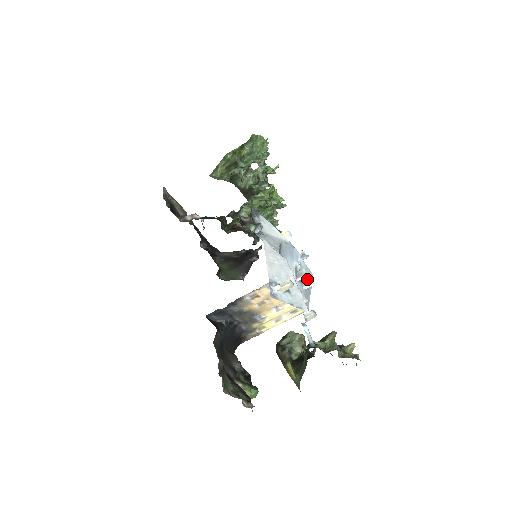
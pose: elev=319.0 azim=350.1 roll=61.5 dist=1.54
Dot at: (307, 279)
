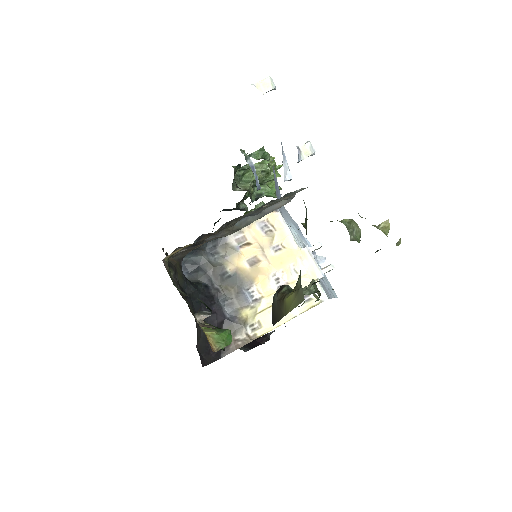
Dot at: (326, 281)
